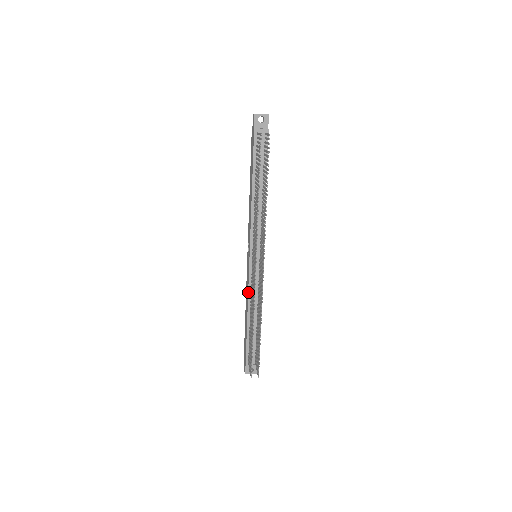
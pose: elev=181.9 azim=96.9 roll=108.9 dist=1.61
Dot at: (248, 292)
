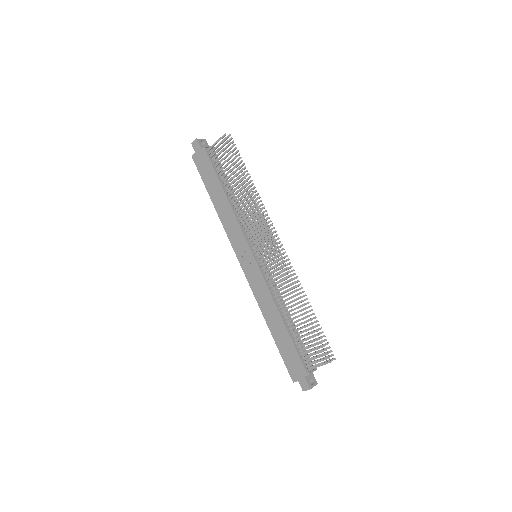
Dot at: (269, 291)
